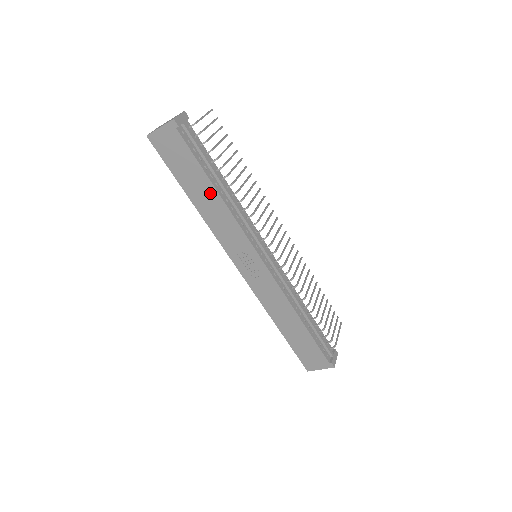
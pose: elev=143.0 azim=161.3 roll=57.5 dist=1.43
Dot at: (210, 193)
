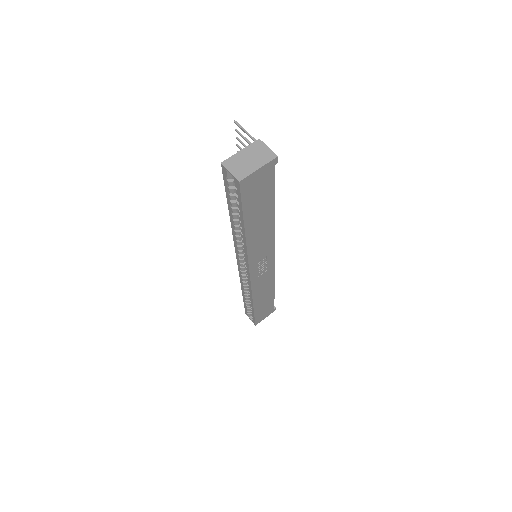
Dot at: (267, 218)
